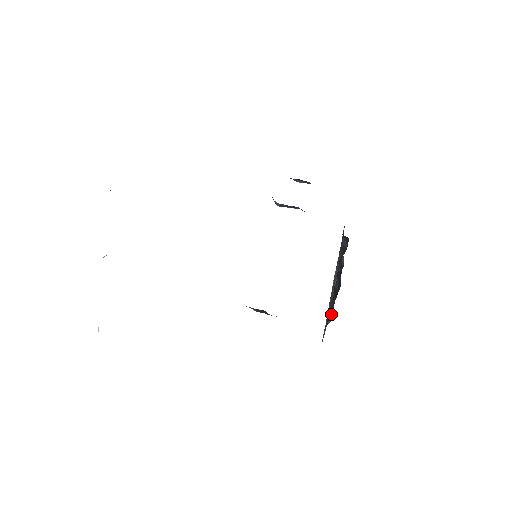
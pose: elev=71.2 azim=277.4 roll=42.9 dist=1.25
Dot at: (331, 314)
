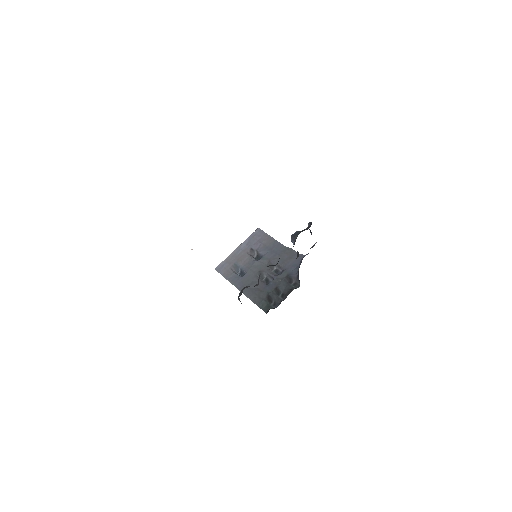
Dot at: (240, 269)
